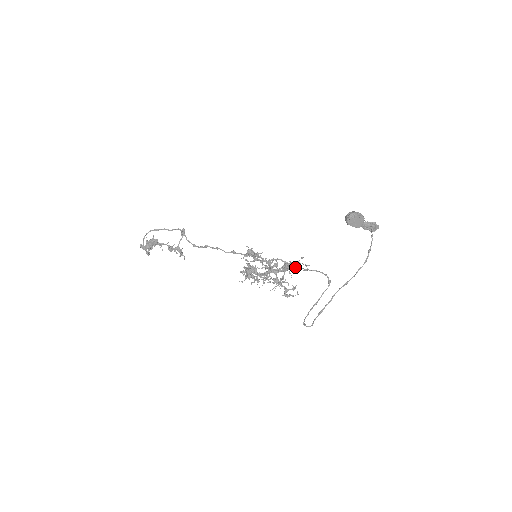
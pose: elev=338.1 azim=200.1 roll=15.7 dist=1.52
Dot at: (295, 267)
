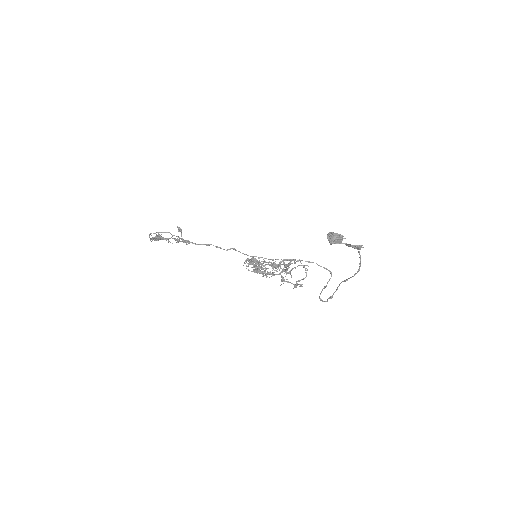
Dot at: occluded
